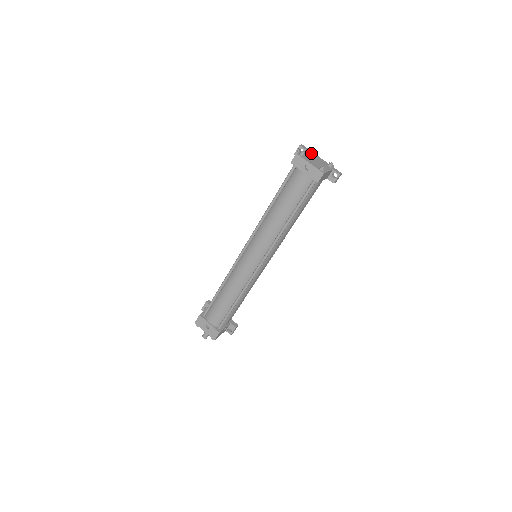
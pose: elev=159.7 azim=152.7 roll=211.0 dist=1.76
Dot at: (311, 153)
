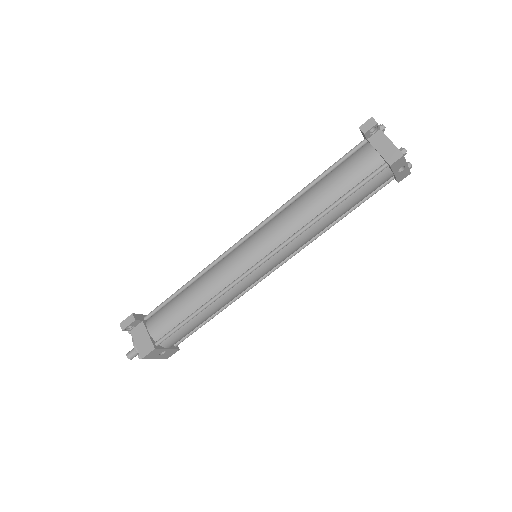
Dot at: occluded
